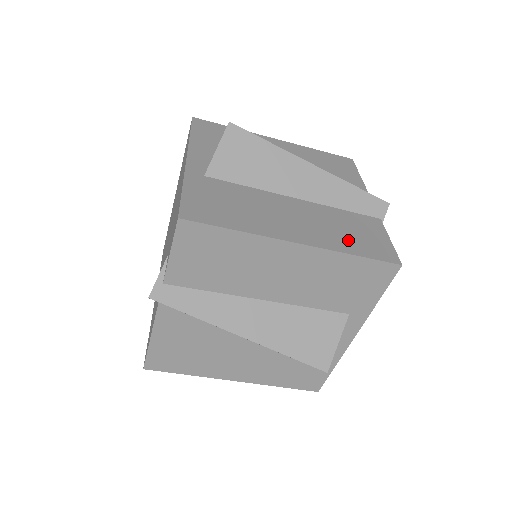
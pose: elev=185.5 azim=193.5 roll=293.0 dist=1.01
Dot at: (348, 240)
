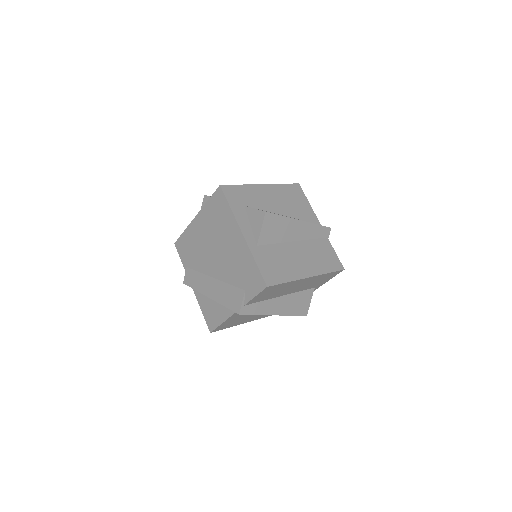
Dot at: (323, 263)
